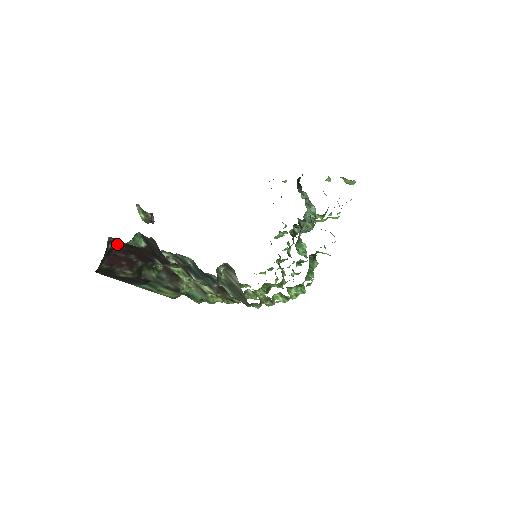
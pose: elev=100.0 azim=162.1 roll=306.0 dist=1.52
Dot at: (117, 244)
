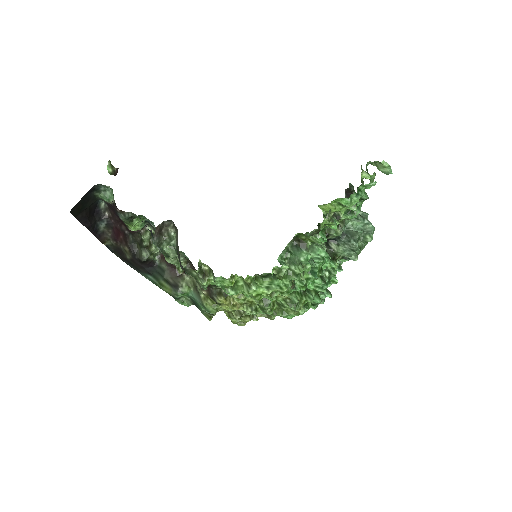
Dot at: (111, 212)
